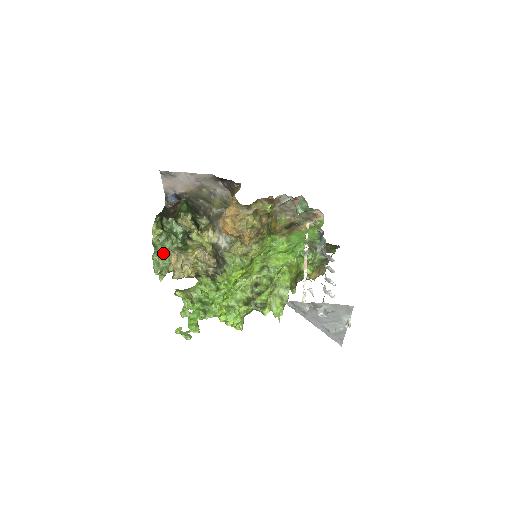
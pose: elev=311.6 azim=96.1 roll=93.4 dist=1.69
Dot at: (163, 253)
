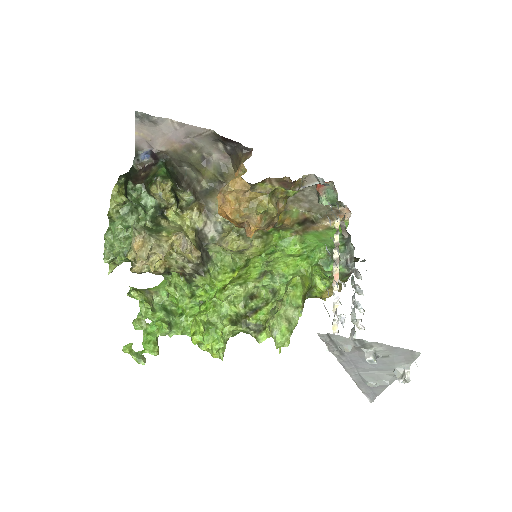
Dot at: (122, 232)
